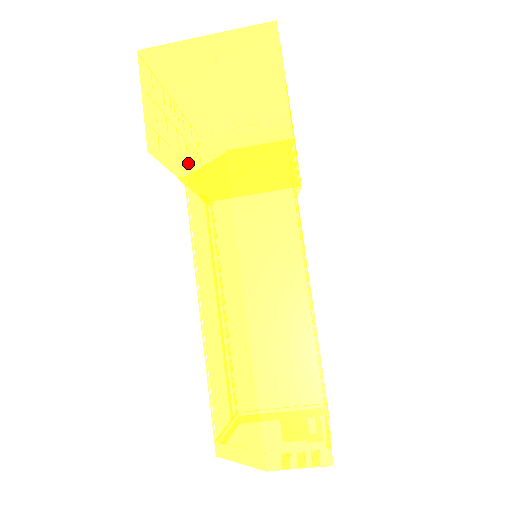
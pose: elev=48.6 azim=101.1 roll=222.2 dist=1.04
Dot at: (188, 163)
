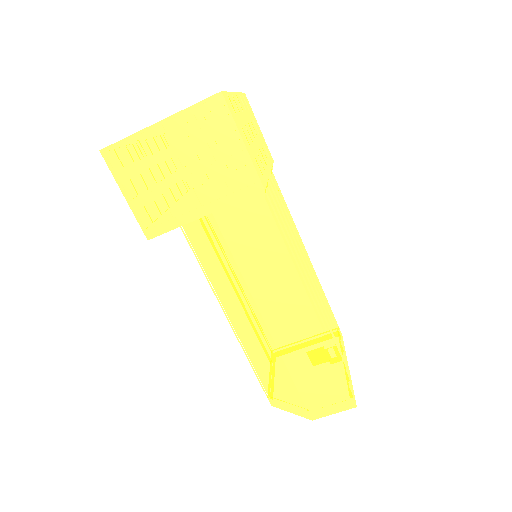
Dot at: occluded
